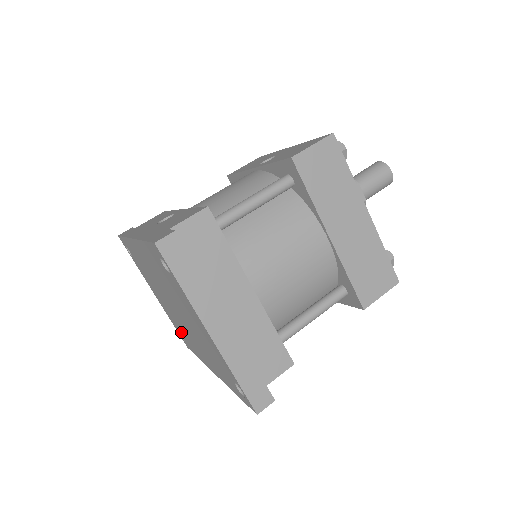
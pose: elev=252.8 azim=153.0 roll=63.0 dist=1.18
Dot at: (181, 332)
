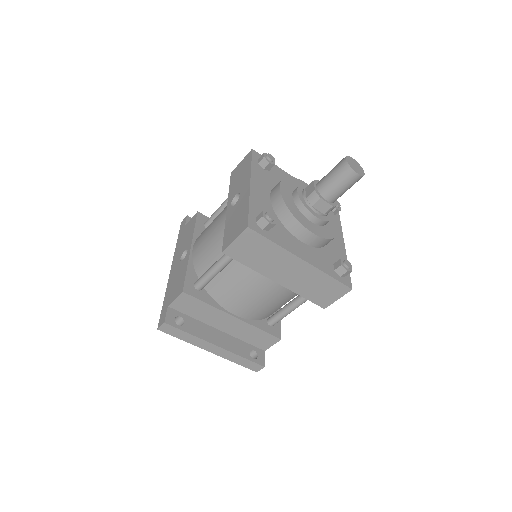
Dot at: occluded
